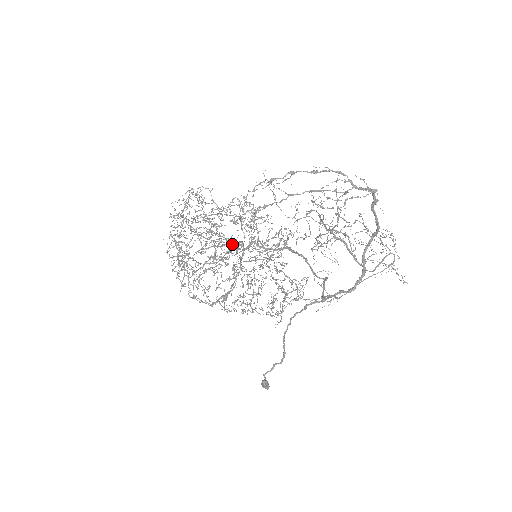
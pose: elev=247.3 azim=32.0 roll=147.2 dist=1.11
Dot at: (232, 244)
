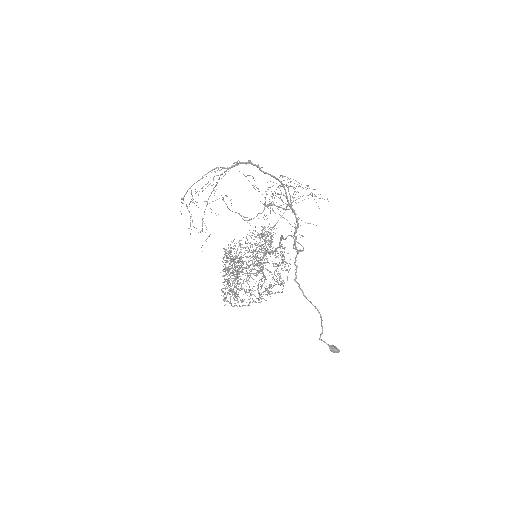
Dot at: (238, 258)
